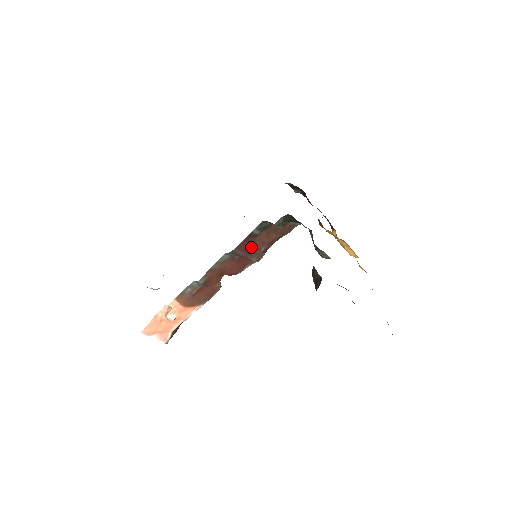
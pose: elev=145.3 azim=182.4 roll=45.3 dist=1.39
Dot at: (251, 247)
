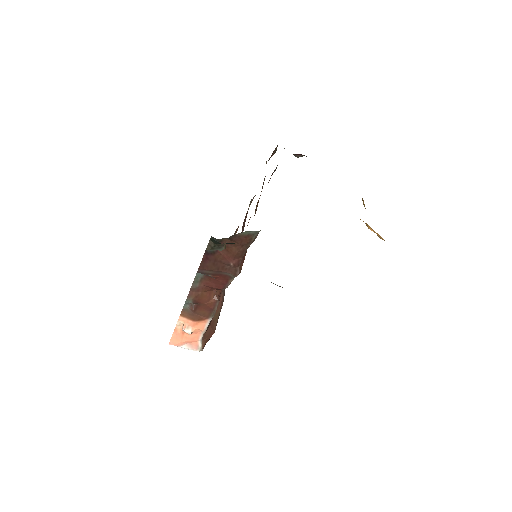
Dot at: (217, 264)
